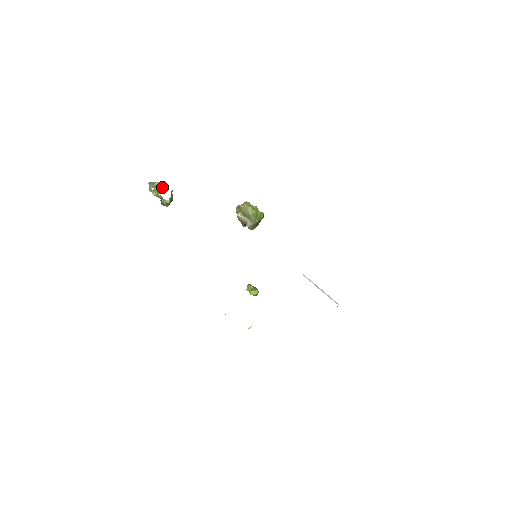
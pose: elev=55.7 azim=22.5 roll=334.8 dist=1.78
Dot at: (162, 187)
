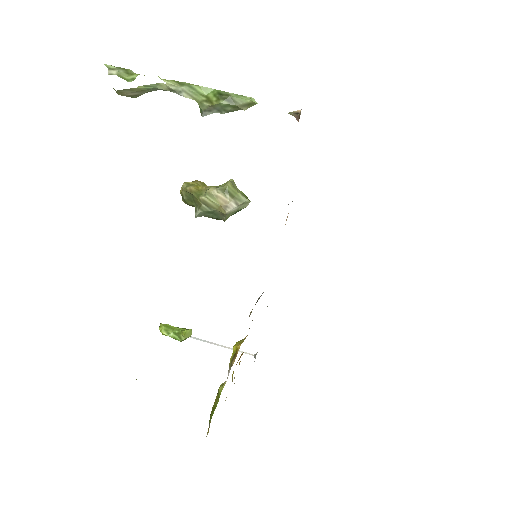
Dot at: occluded
